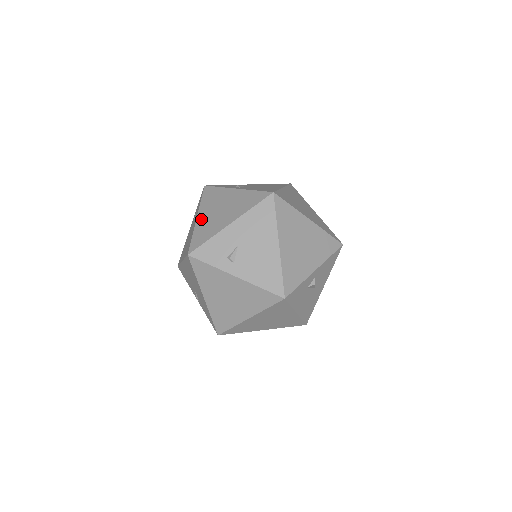
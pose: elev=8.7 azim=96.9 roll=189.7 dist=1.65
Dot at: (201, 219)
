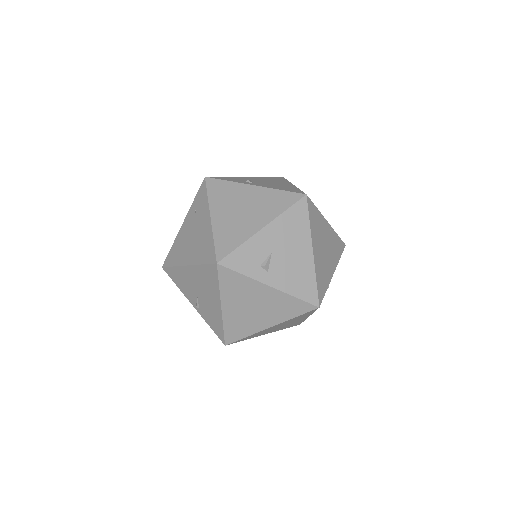
Dot at: (218, 219)
